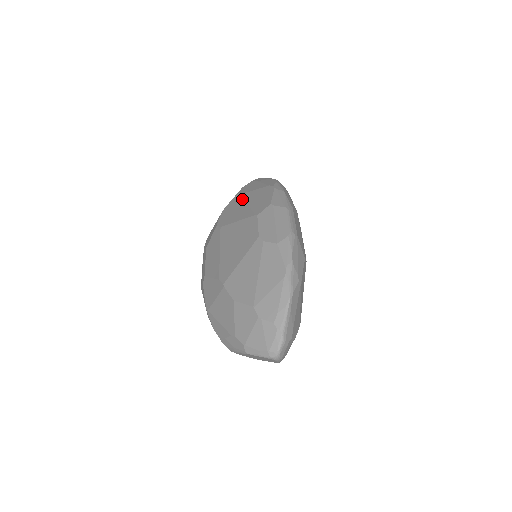
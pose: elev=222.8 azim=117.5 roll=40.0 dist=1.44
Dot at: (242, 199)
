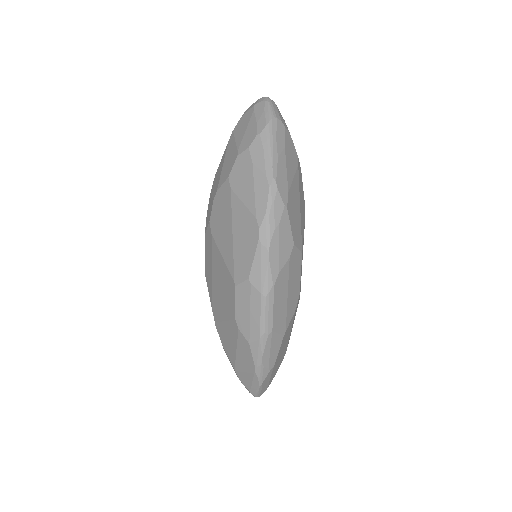
Dot at: (230, 210)
